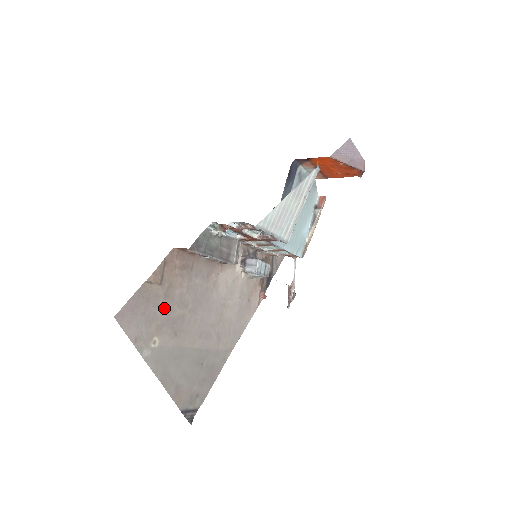
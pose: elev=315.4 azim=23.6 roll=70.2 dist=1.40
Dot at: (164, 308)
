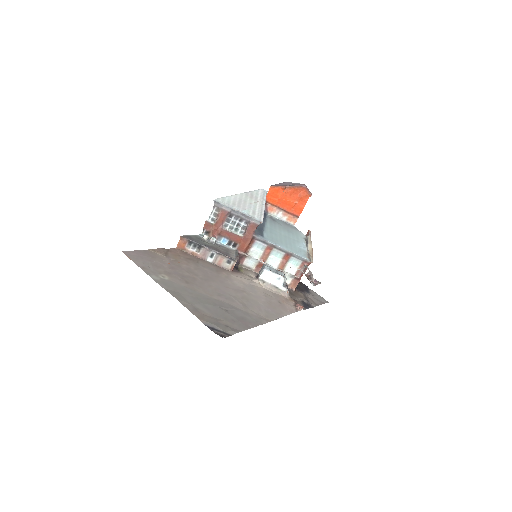
Dot at: (171, 267)
